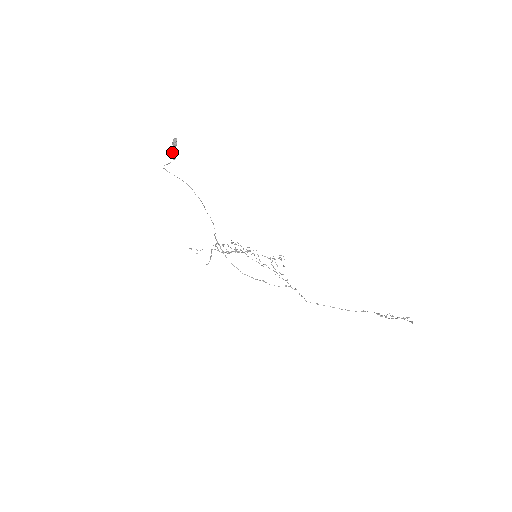
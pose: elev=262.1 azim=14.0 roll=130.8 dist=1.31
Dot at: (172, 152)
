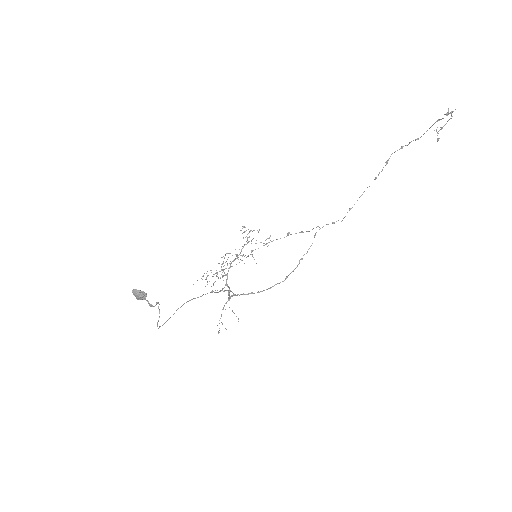
Dot at: (151, 305)
